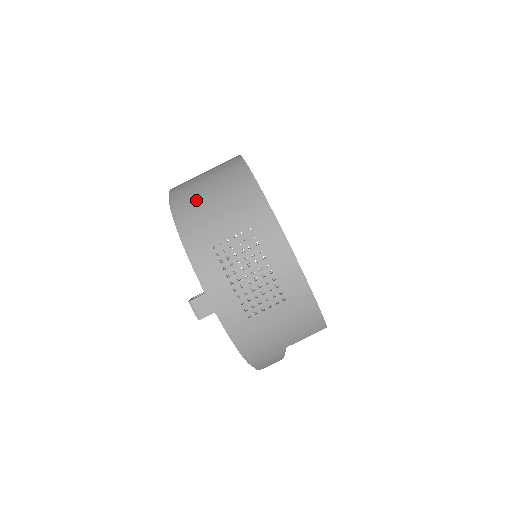
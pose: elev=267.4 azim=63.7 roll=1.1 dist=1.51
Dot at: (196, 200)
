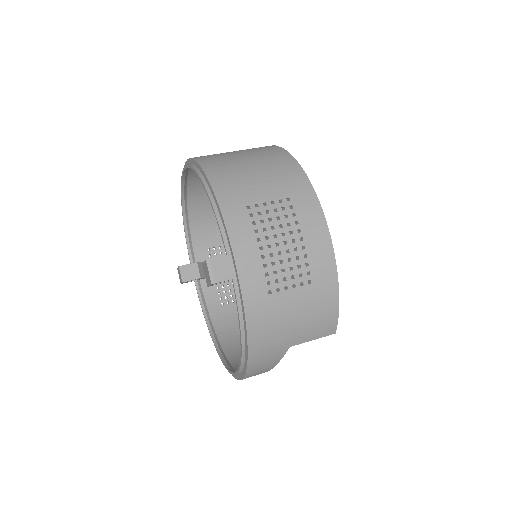
Dot at: (229, 163)
